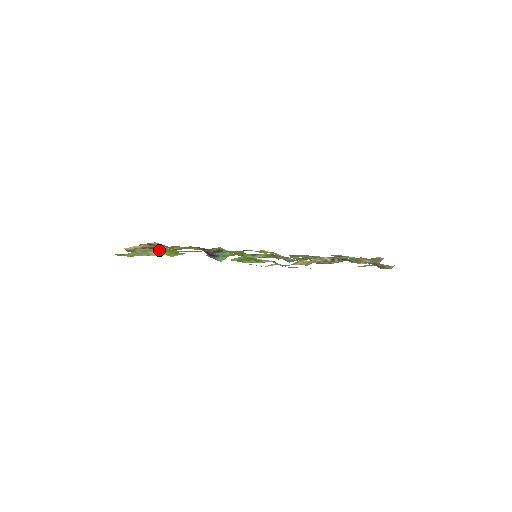
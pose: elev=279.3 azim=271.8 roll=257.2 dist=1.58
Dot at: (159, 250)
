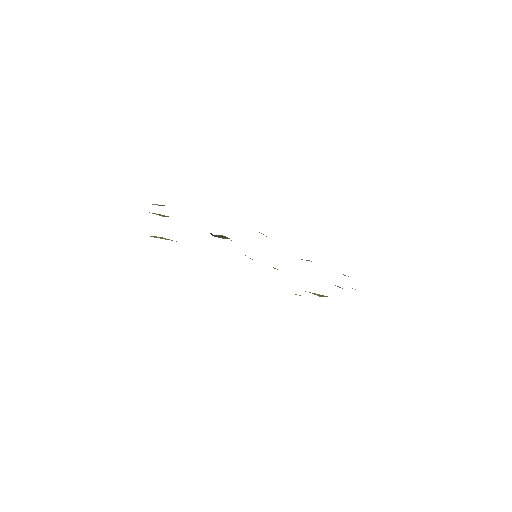
Dot at: occluded
